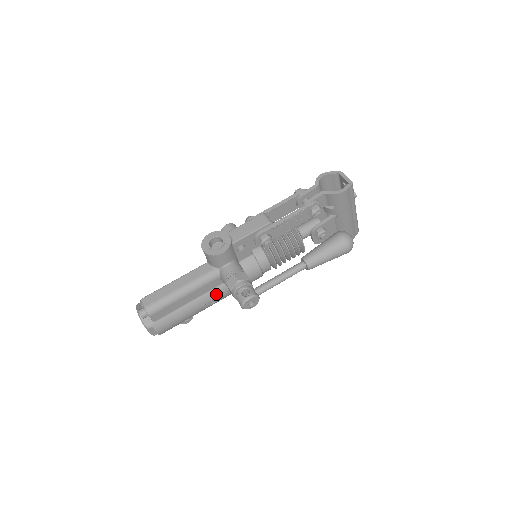
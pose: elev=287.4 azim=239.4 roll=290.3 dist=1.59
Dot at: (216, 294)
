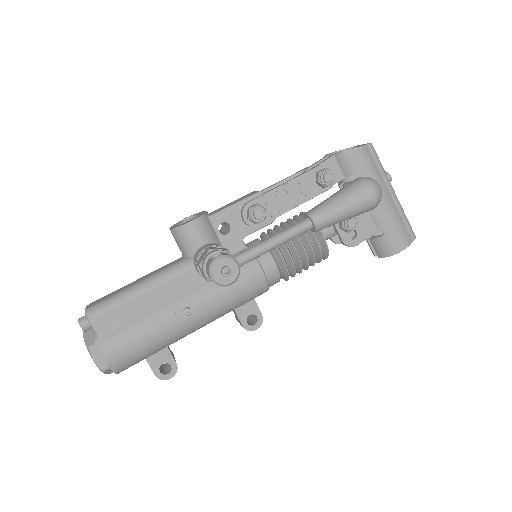
Dot at: (193, 299)
